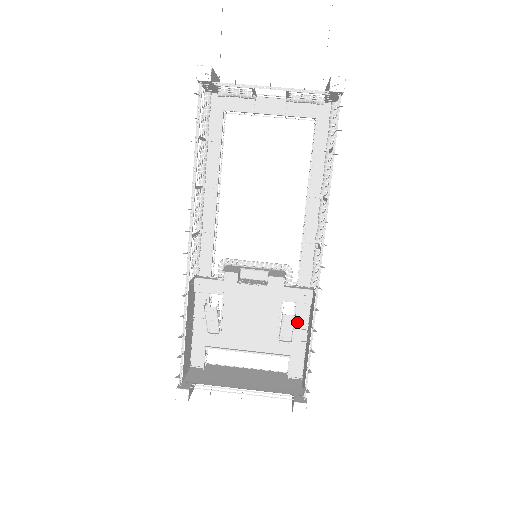
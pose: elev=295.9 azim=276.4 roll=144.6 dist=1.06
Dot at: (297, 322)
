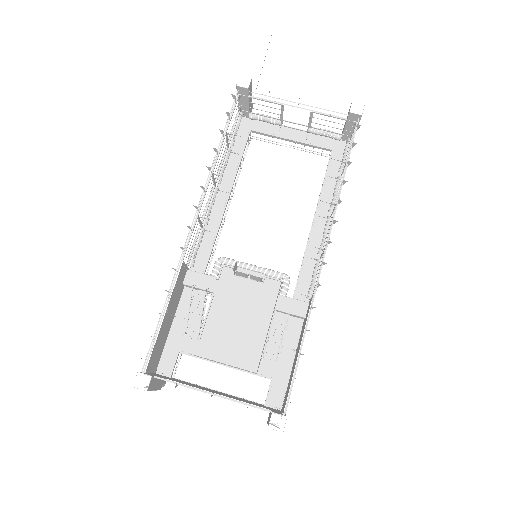
Dot at: (286, 340)
